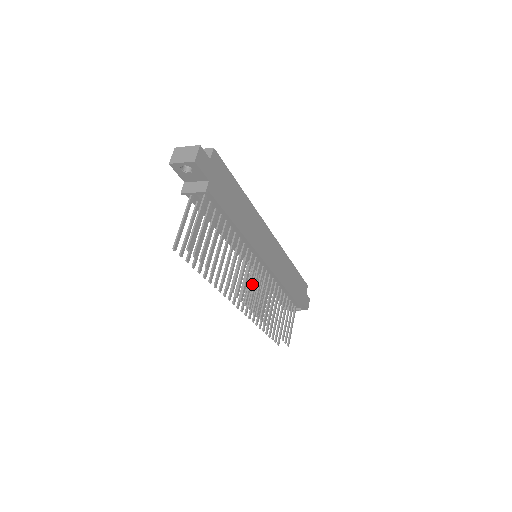
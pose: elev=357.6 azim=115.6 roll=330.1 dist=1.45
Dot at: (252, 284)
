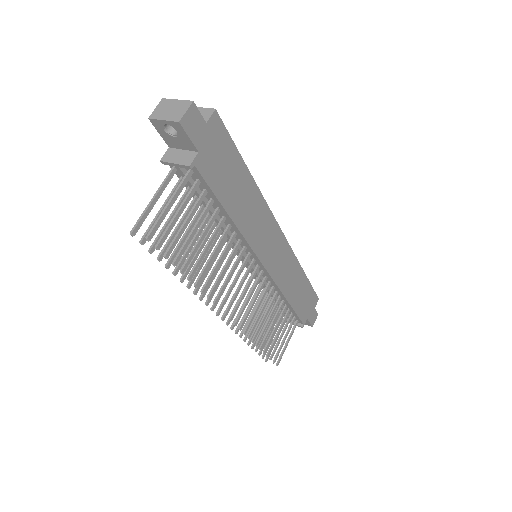
Dot at: occluded
